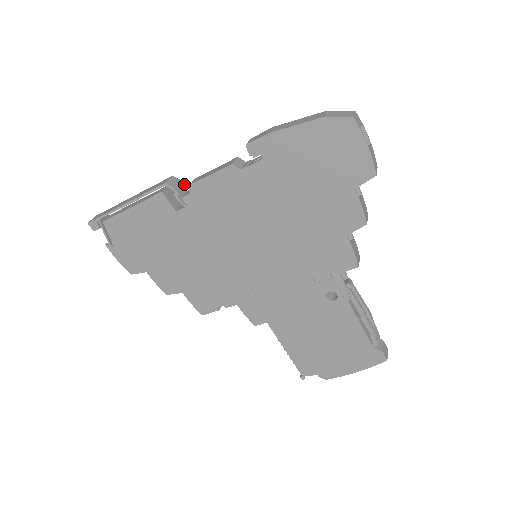
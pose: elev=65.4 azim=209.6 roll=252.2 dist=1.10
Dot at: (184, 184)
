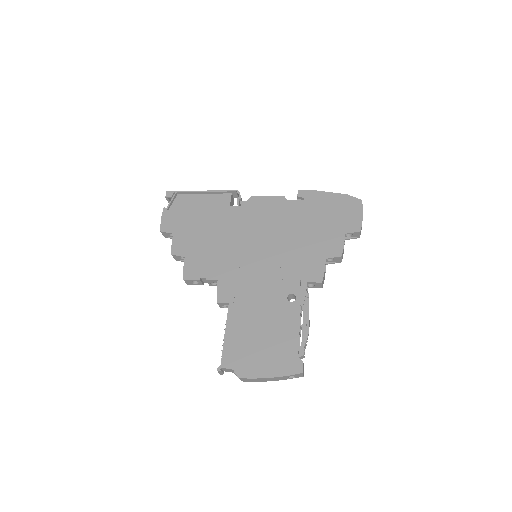
Dot at: occluded
